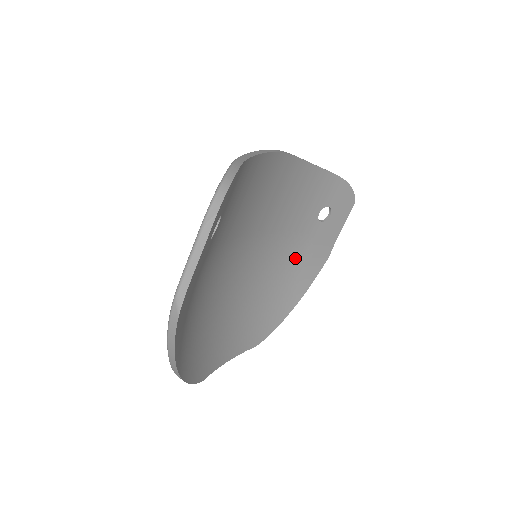
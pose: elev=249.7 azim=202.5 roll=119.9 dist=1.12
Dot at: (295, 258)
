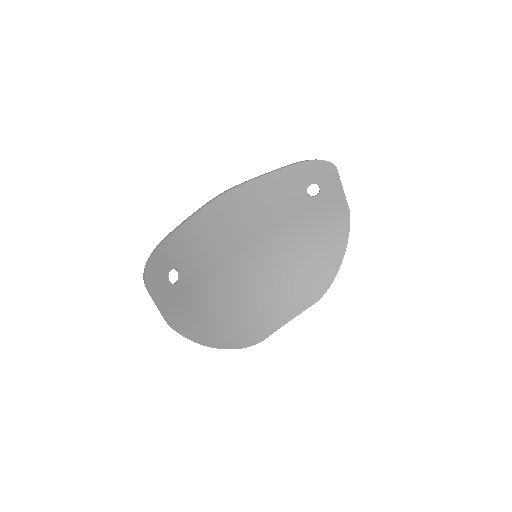
Dot at: (315, 230)
